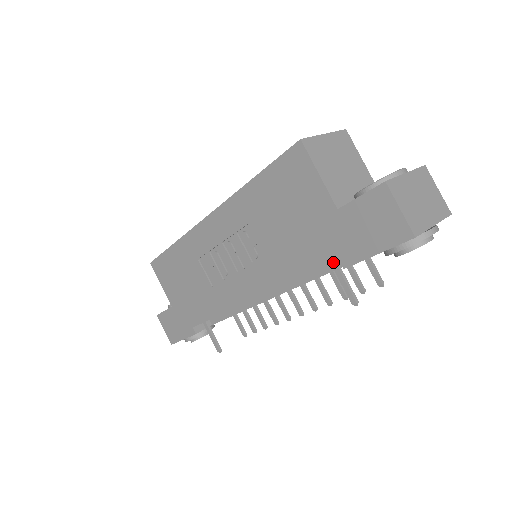
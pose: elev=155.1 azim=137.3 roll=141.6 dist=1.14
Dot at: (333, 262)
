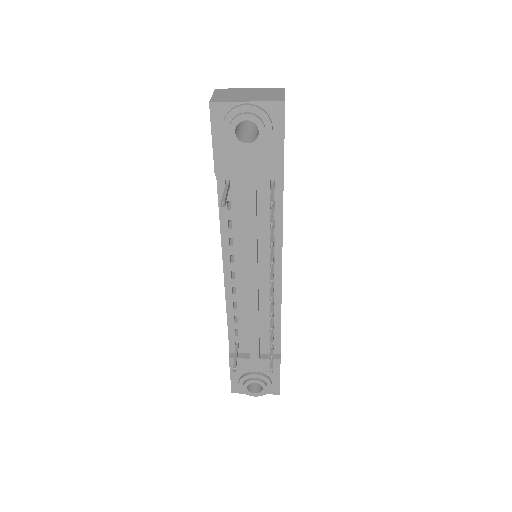
Dot at: (226, 185)
